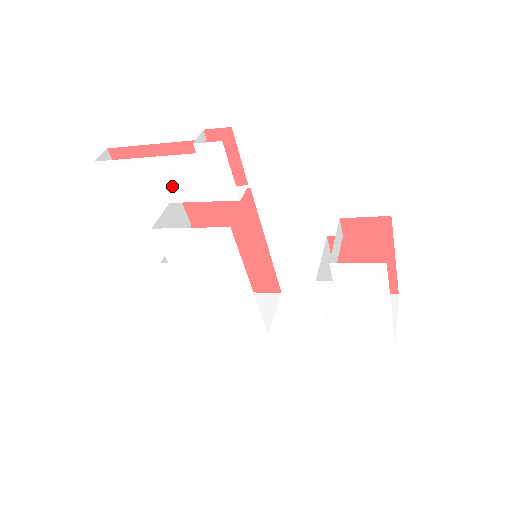
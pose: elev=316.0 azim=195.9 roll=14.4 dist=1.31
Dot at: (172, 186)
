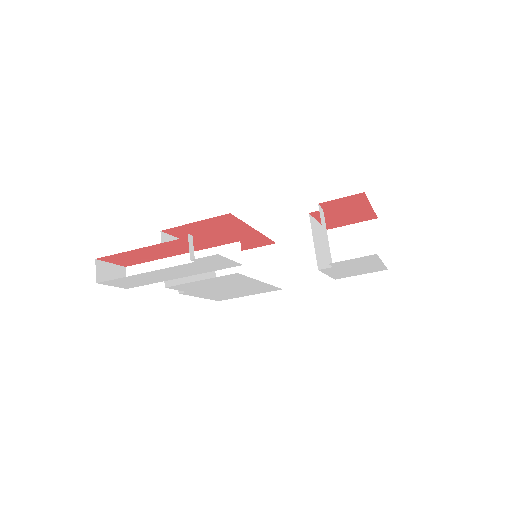
Dot at: (177, 274)
